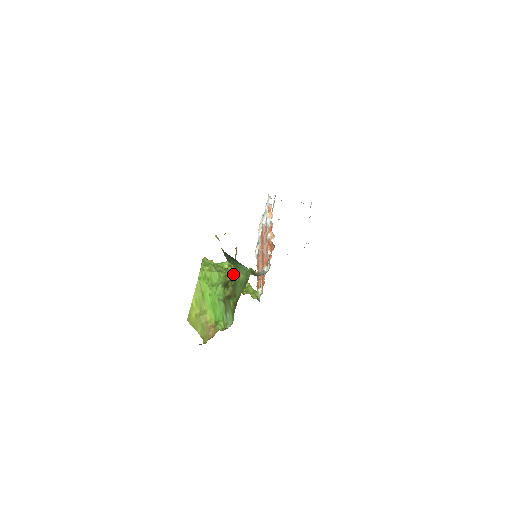
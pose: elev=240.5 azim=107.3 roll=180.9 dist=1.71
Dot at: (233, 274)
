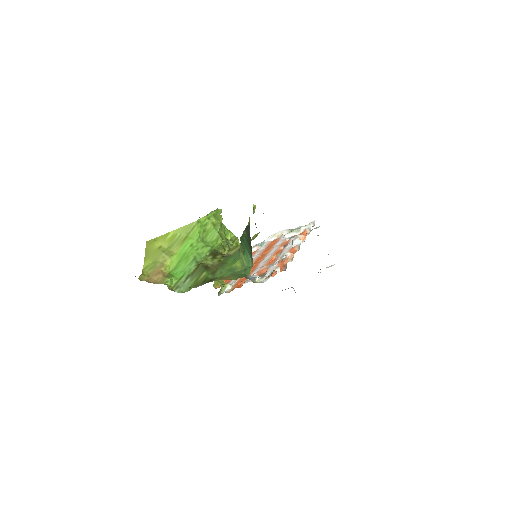
Dot at: (230, 252)
